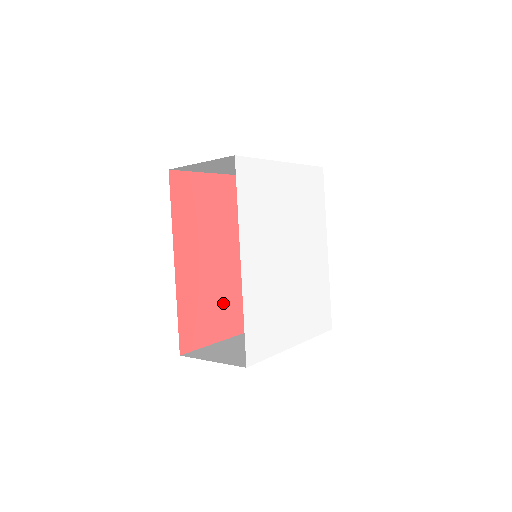
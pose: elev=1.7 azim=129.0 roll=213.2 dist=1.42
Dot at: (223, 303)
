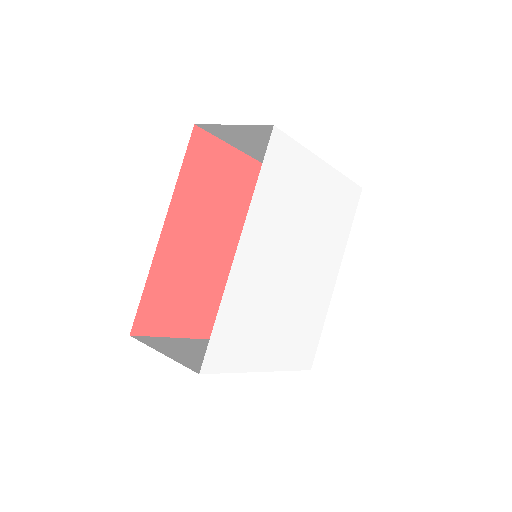
Dot at: (201, 296)
